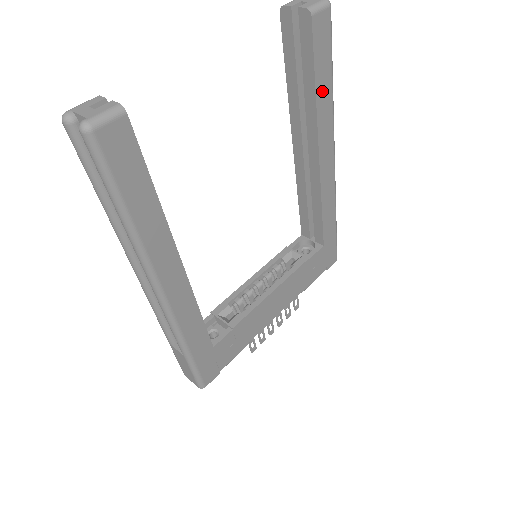
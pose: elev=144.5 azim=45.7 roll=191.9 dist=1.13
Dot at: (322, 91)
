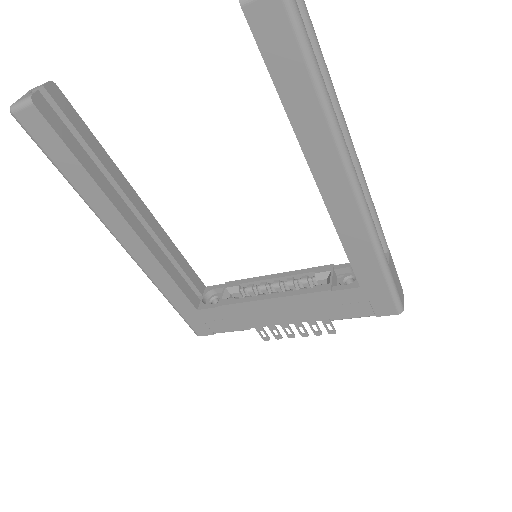
Dot at: (297, 102)
